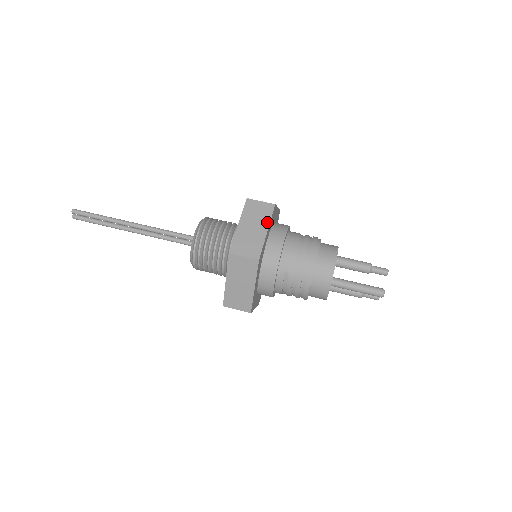
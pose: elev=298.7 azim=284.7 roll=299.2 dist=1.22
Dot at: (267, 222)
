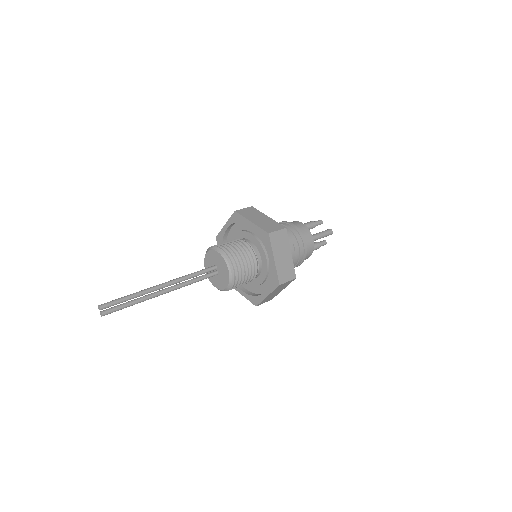
Dot at: (262, 214)
